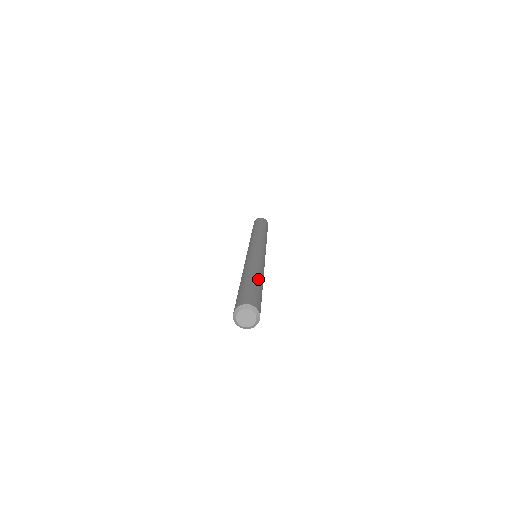
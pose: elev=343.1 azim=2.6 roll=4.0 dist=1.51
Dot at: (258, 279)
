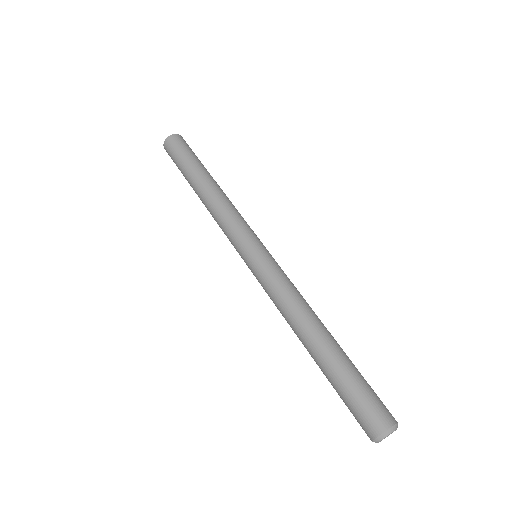
Dot at: (335, 346)
